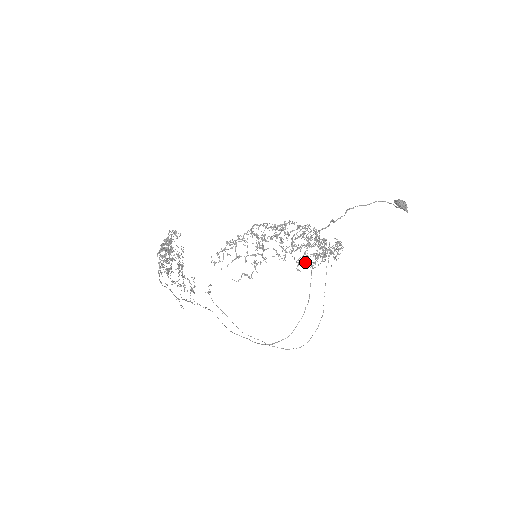
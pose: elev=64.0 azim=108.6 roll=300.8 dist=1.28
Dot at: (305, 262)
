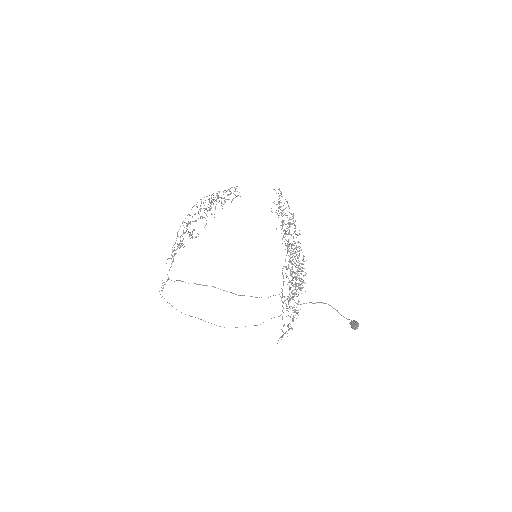
Dot at: (284, 281)
